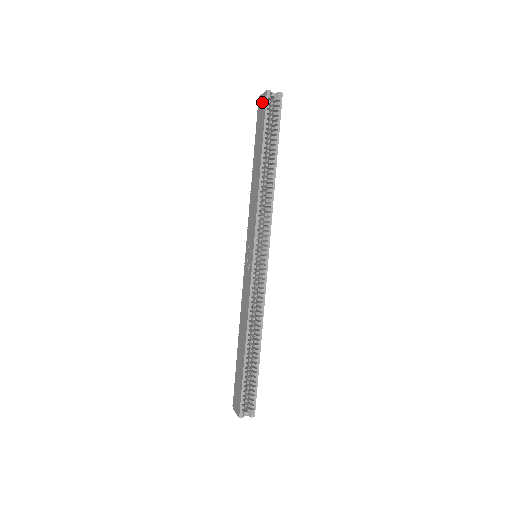
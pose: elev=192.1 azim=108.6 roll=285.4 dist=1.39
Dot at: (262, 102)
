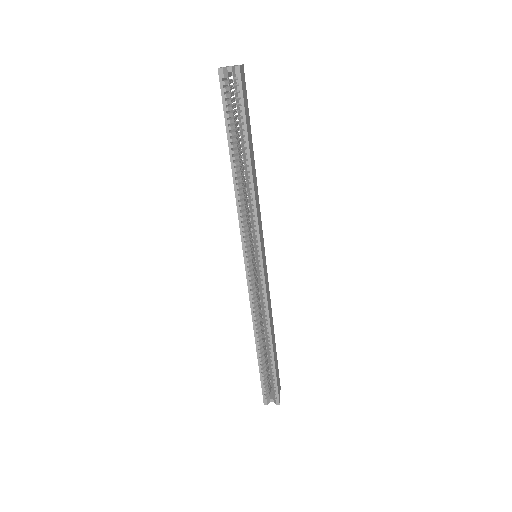
Dot at: occluded
